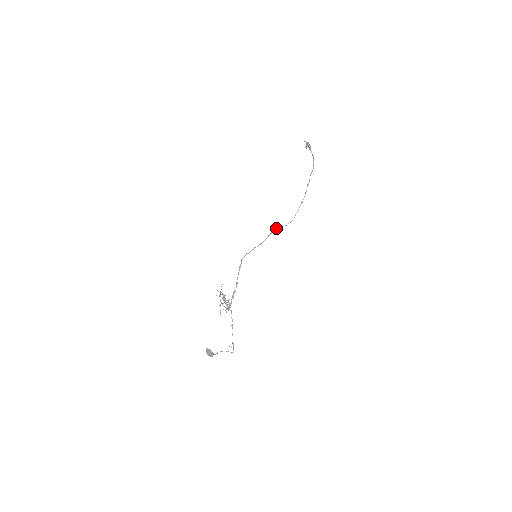
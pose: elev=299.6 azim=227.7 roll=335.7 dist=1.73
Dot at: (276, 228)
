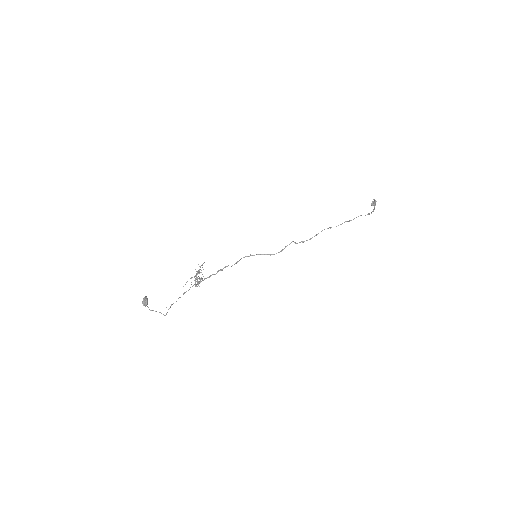
Dot at: (292, 241)
